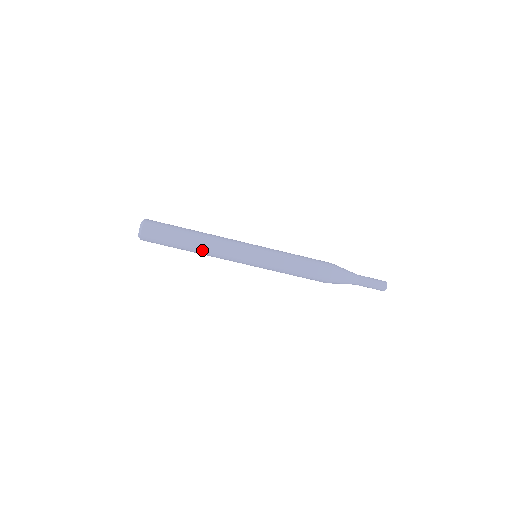
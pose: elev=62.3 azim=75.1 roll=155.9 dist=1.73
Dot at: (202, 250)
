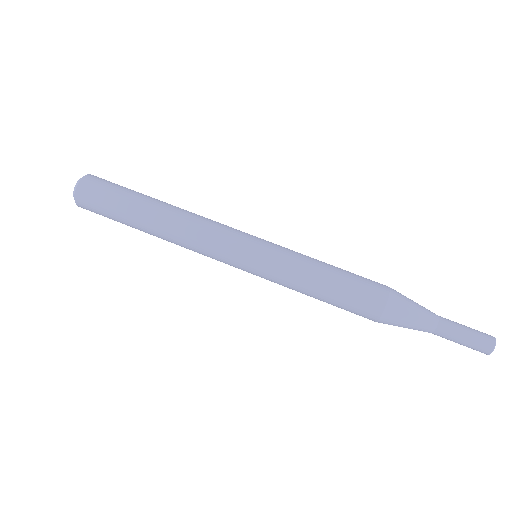
Dot at: (173, 212)
